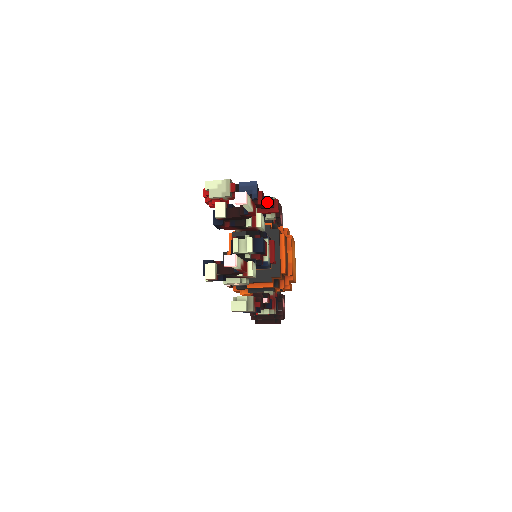
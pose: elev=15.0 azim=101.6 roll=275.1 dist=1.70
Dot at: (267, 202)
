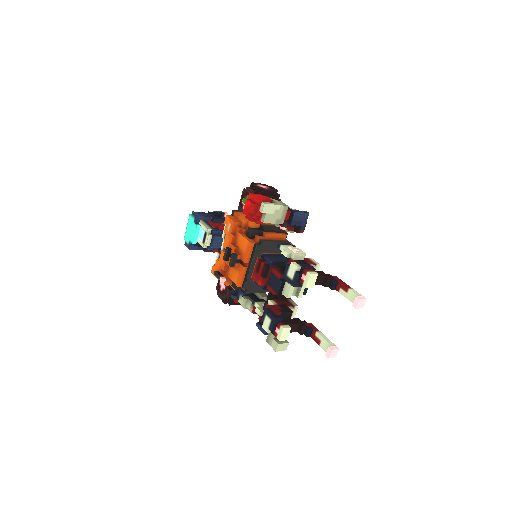
Dot at: (304, 229)
